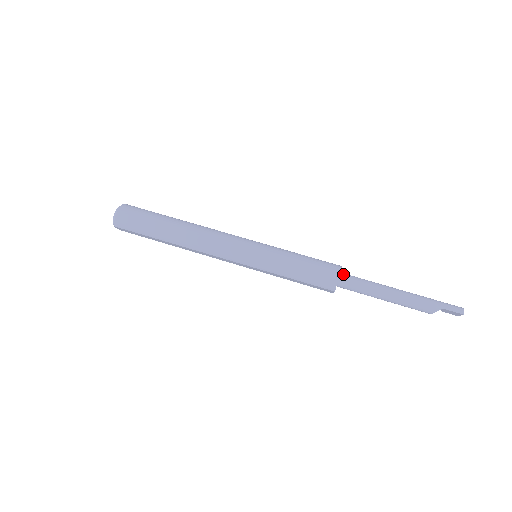
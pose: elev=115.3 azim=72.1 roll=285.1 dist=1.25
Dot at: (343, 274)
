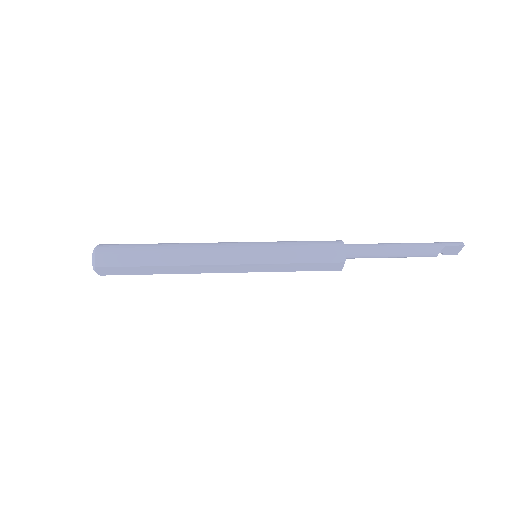
Dot at: (346, 244)
